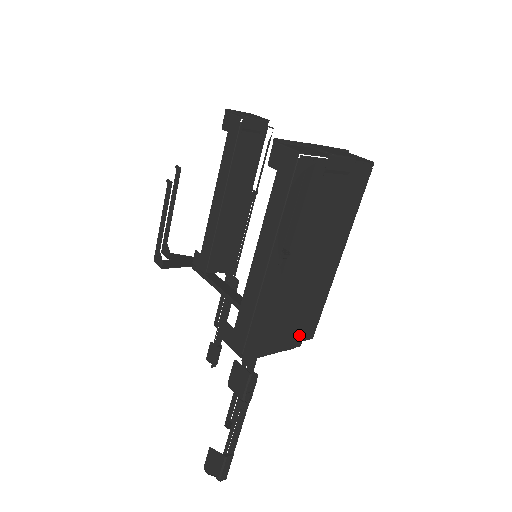
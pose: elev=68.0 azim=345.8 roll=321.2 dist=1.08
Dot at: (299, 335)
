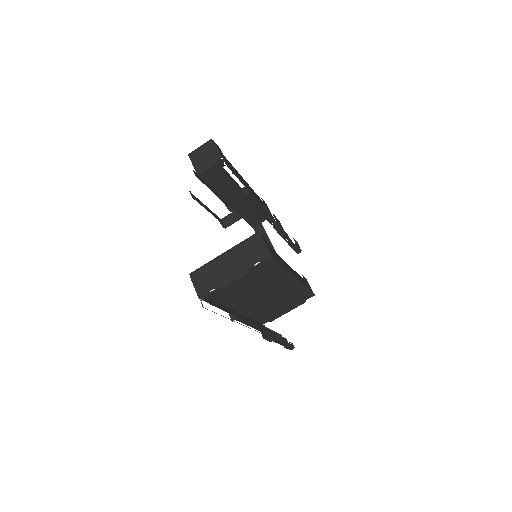
Dot at: (298, 302)
